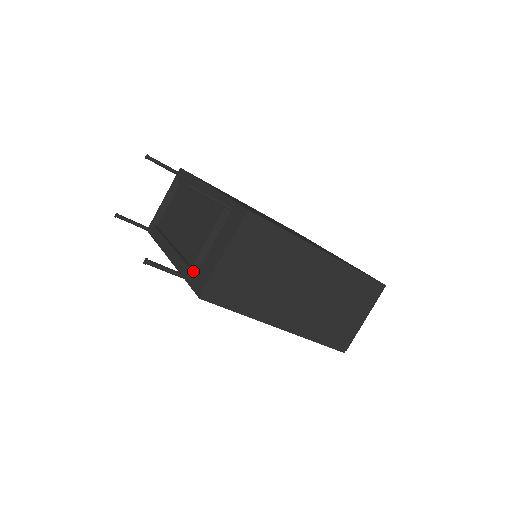
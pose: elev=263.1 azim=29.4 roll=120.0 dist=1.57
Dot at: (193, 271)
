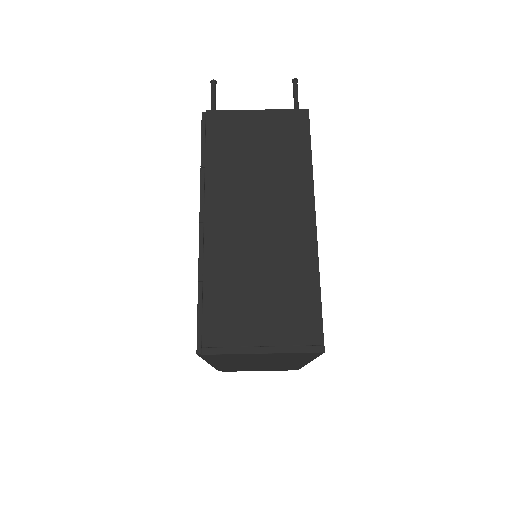
Dot at: occluded
